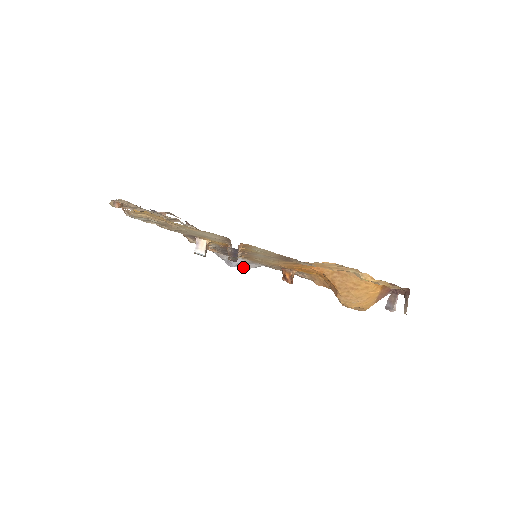
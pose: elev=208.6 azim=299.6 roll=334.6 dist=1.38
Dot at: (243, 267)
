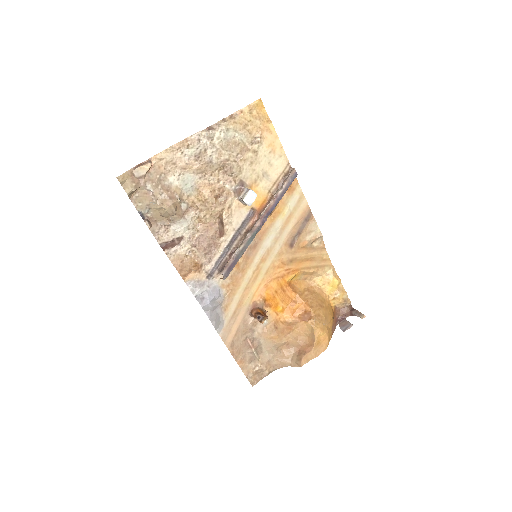
Dot at: (210, 315)
